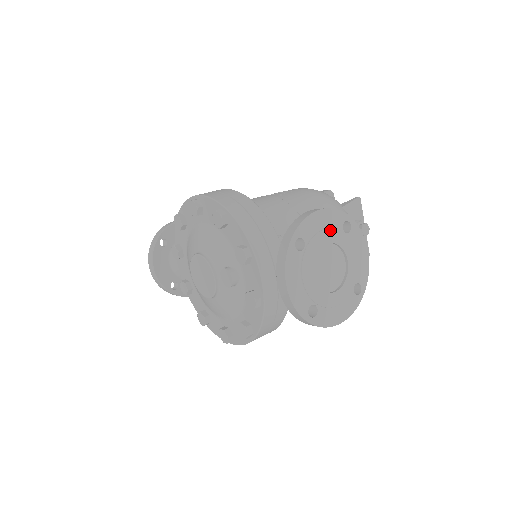
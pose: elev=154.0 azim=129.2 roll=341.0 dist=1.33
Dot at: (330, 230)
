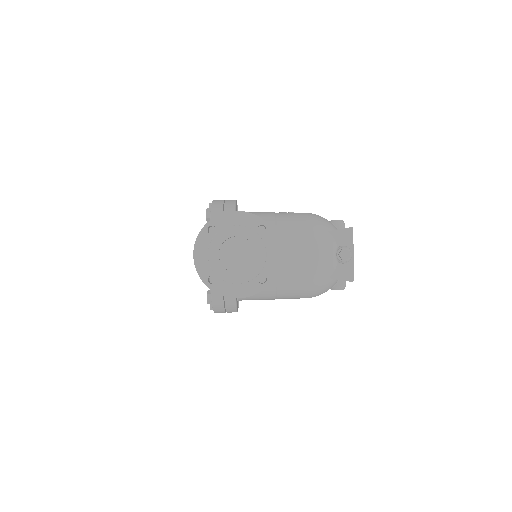
Dot at: (243, 227)
